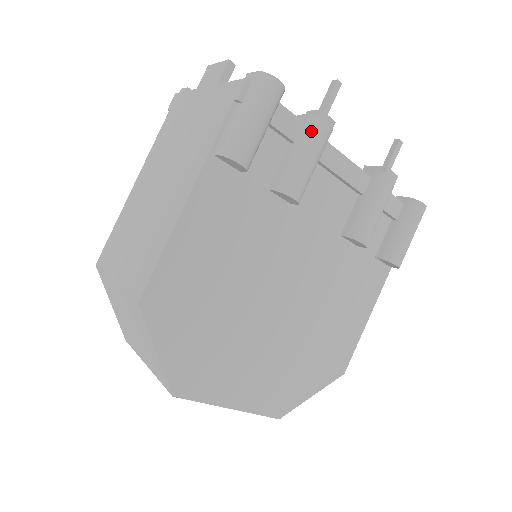
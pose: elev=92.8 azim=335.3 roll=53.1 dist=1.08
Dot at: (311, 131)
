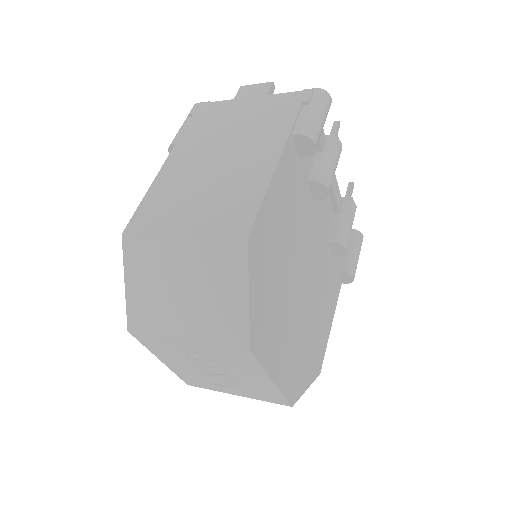
Dot at: (334, 146)
